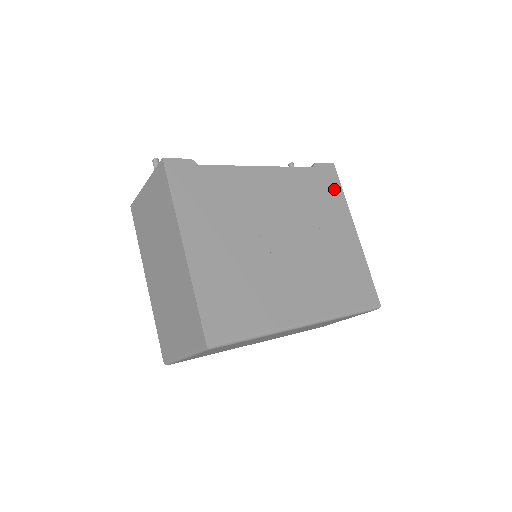
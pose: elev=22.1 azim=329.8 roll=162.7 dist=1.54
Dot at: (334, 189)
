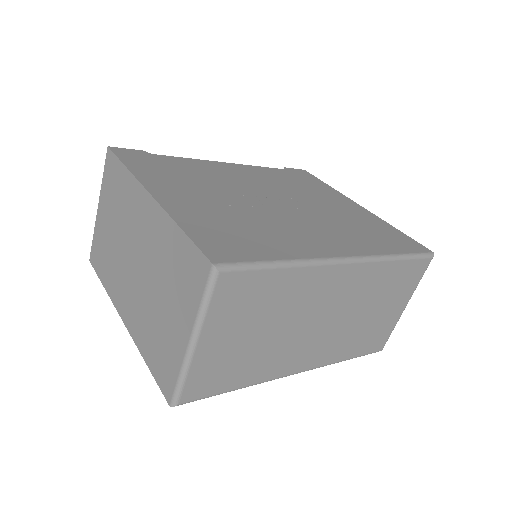
Dot at: (315, 182)
